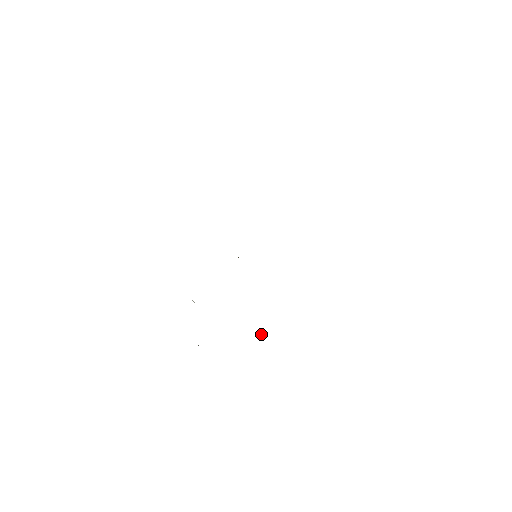
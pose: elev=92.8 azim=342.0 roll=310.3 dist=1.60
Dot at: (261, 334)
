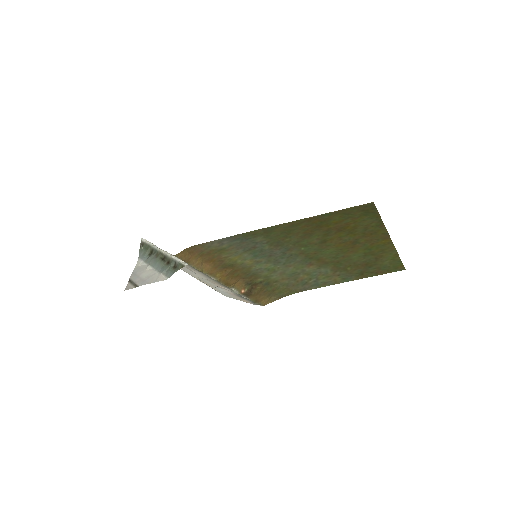
Dot at: (195, 268)
